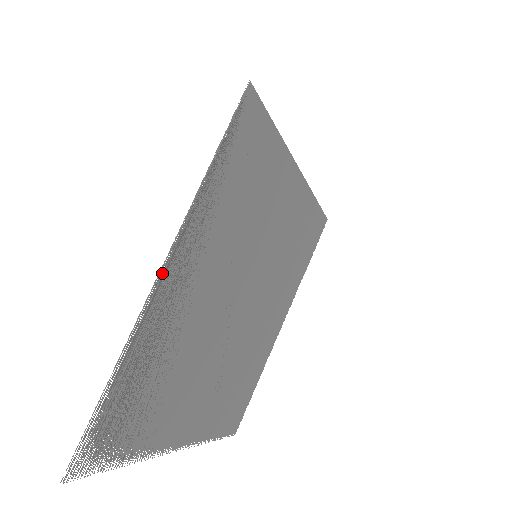
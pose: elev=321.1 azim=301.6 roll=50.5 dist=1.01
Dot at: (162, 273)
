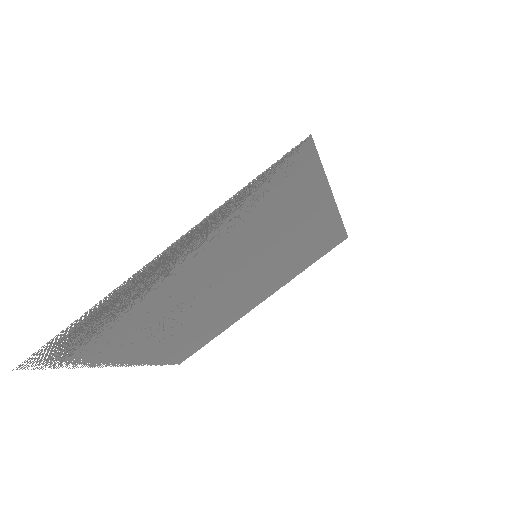
Dot at: (156, 259)
